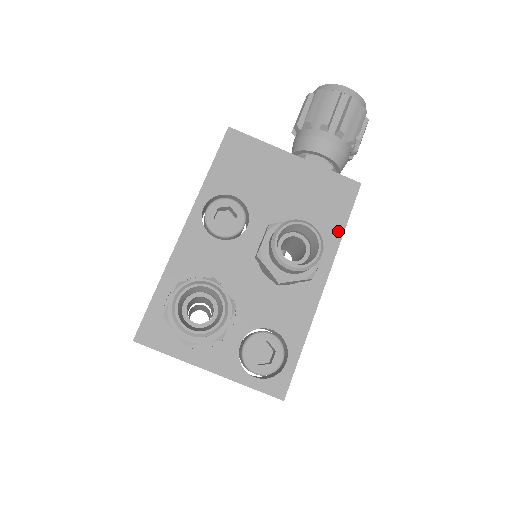
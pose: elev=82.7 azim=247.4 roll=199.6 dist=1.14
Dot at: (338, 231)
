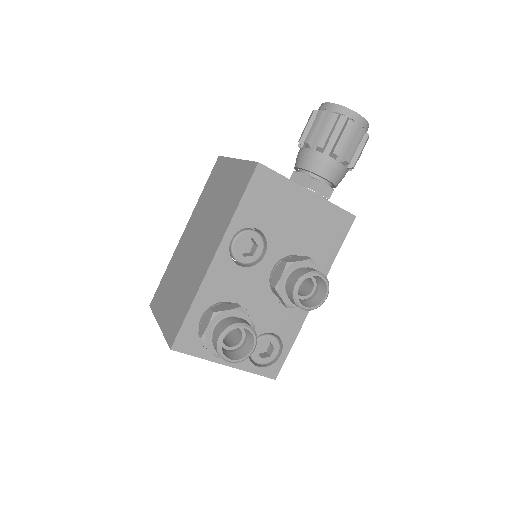
Dot at: (332, 257)
